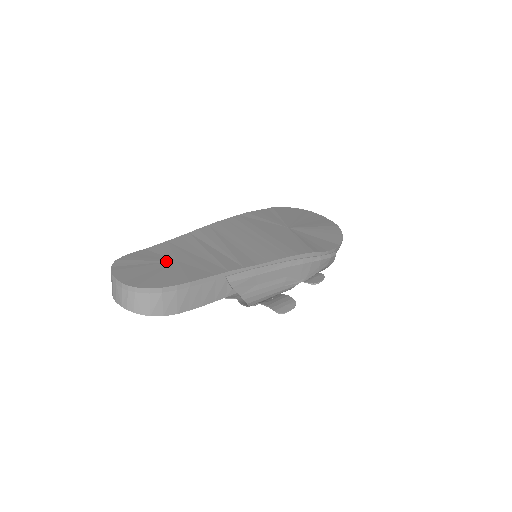
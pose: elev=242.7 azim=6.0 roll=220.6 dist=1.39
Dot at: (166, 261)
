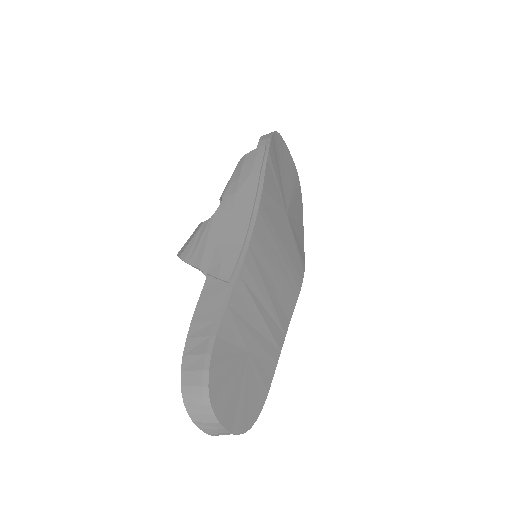
Dot at: (243, 359)
